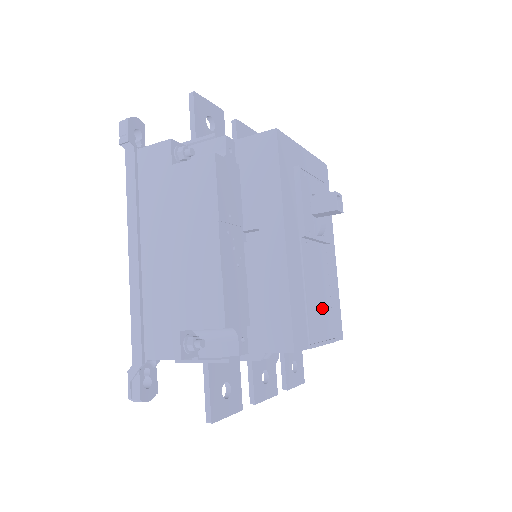
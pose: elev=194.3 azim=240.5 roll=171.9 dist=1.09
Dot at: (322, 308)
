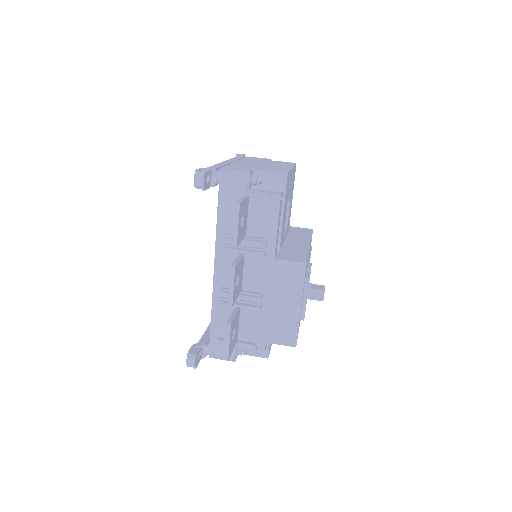
Dot at: occluded
